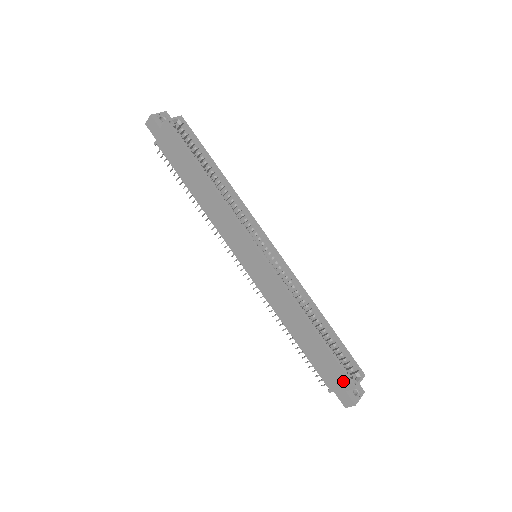
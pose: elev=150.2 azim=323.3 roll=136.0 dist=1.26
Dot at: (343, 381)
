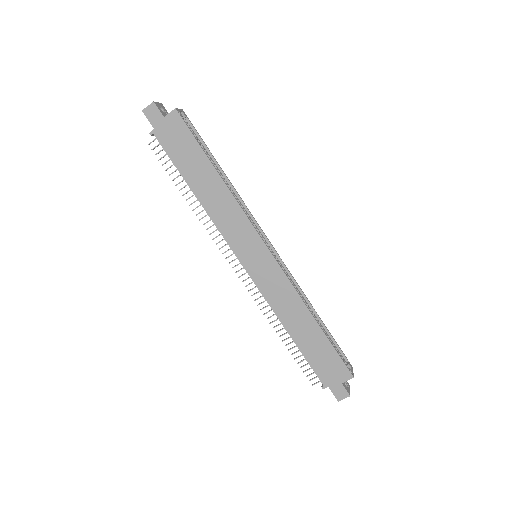
Dot at: (341, 373)
